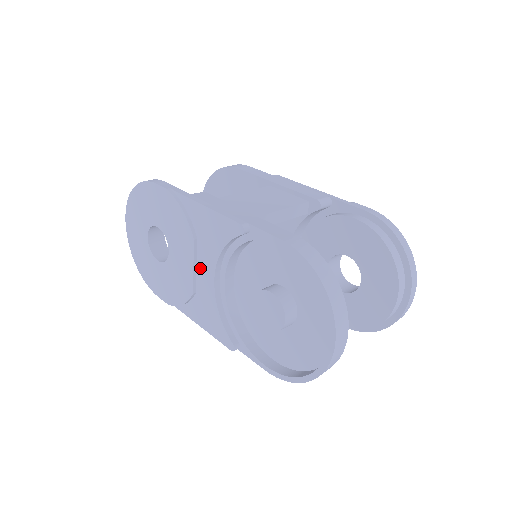
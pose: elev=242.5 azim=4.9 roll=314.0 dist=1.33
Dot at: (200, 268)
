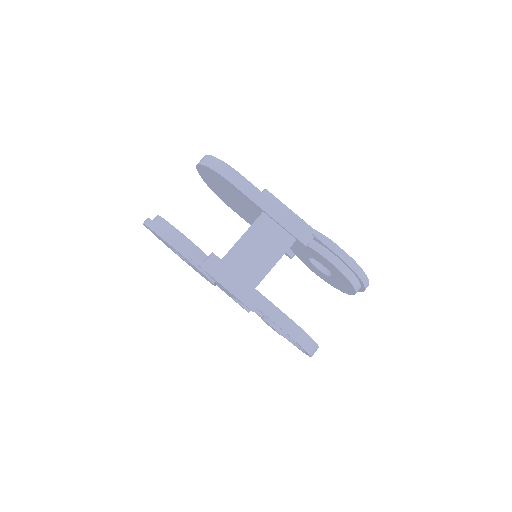
Dot at: occluded
